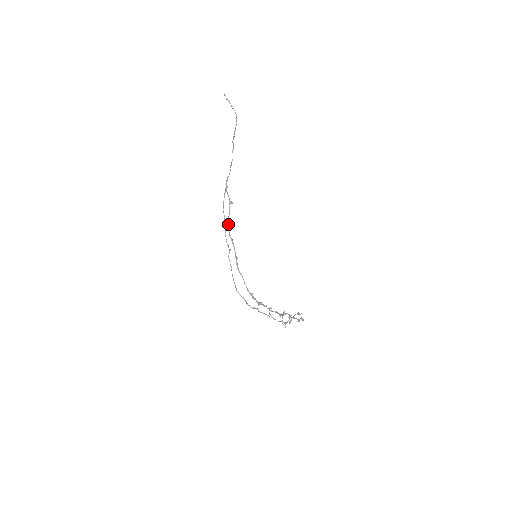
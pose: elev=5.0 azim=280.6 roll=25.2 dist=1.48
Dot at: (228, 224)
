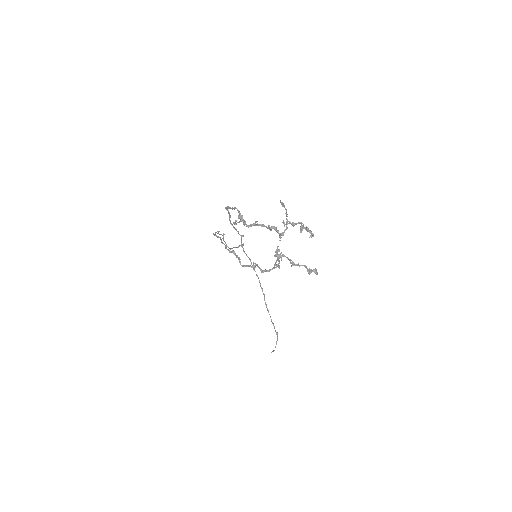
Dot at: (231, 224)
